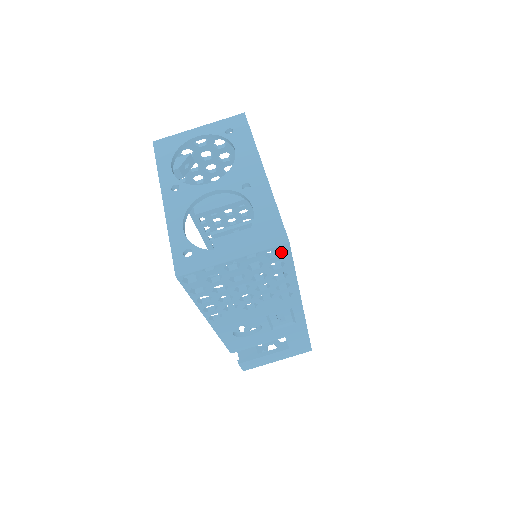
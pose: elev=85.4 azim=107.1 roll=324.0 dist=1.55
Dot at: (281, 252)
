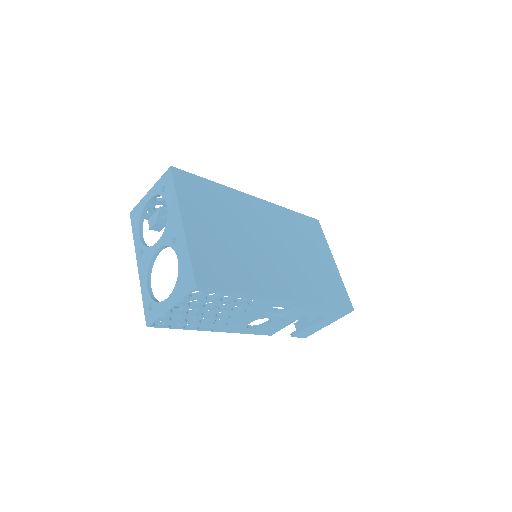
Dot at: (201, 291)
